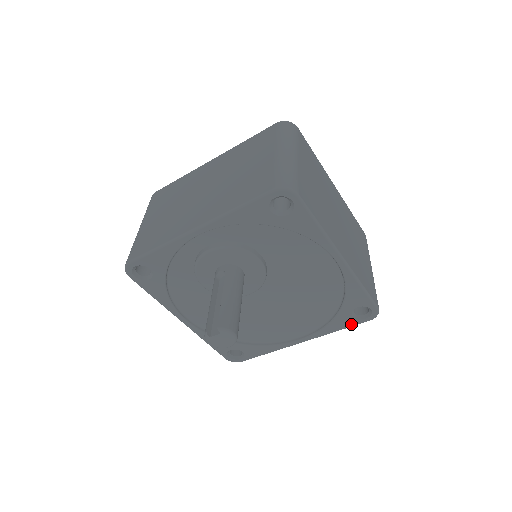
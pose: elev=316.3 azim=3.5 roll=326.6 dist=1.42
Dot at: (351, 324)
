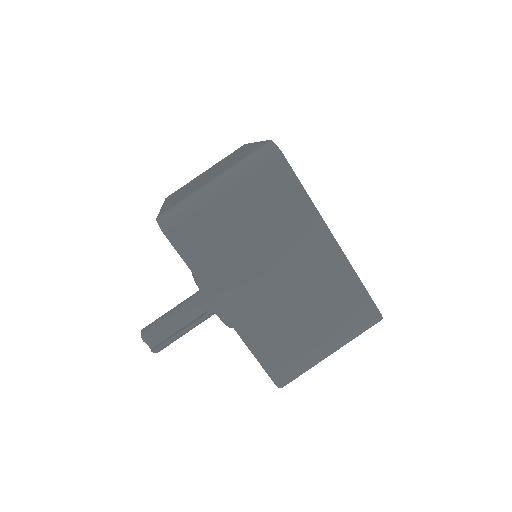
Dot at: occluded
